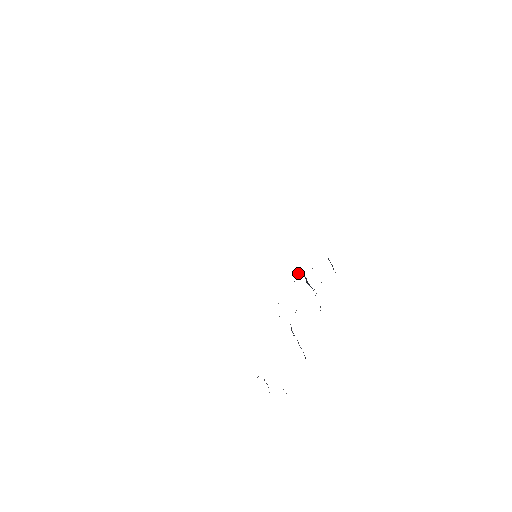
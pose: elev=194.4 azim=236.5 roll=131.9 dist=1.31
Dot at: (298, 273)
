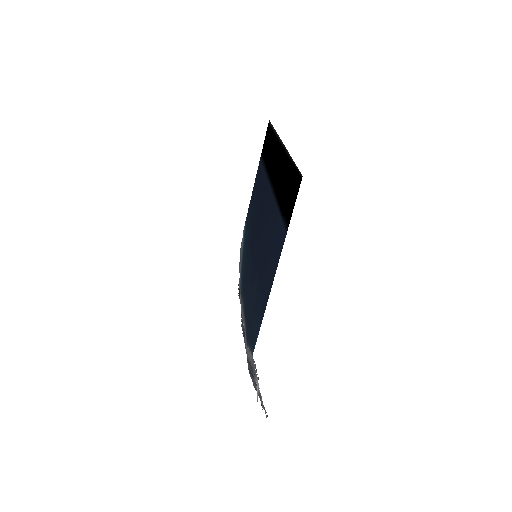
Dot at: (239, 282)
